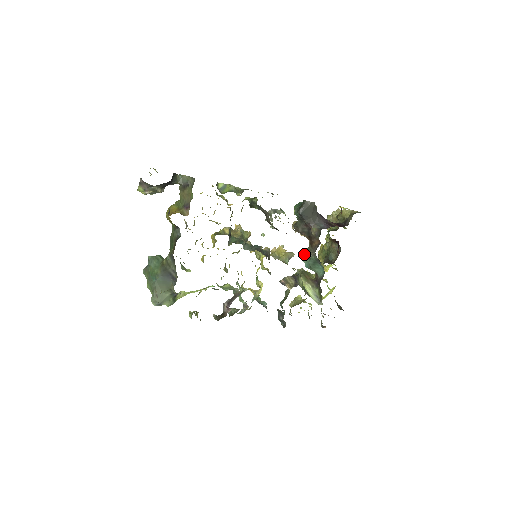
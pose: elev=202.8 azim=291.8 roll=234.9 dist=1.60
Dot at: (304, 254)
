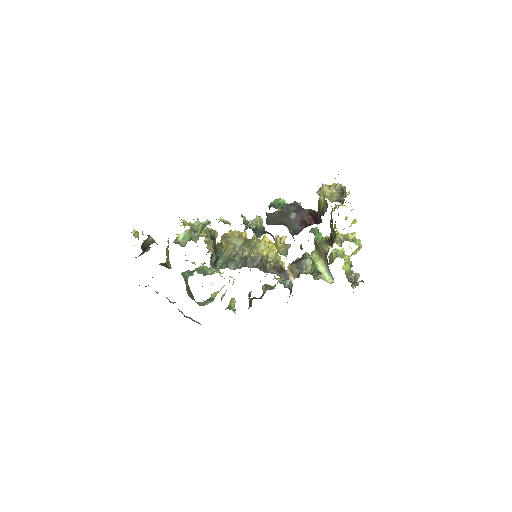
Dot at: (310, 230)
